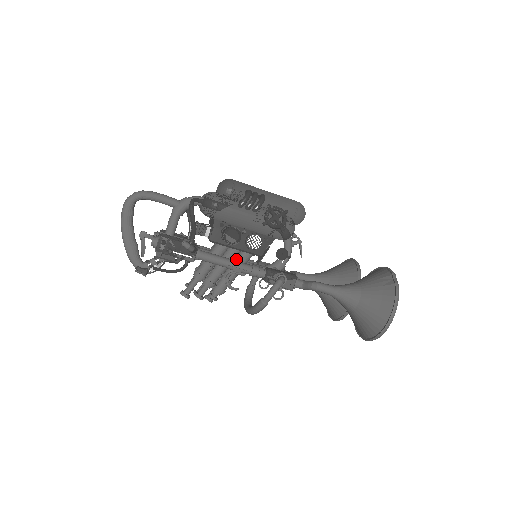
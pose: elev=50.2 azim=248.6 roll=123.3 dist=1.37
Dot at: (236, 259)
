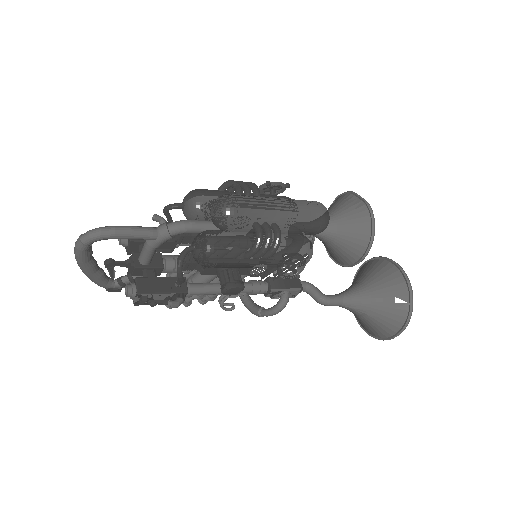
Dot at: occluded
